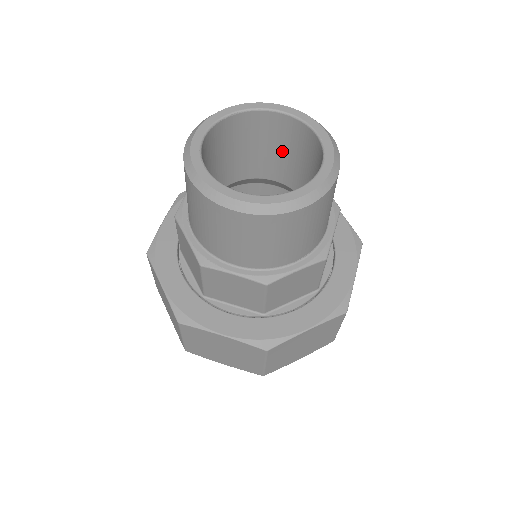
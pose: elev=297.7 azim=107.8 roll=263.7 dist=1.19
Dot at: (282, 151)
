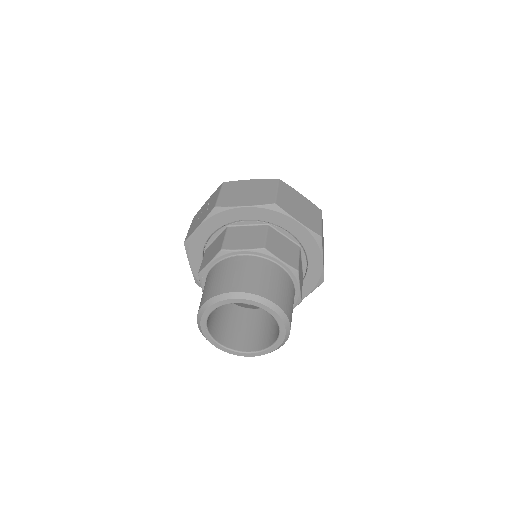
Dot at: occluded
